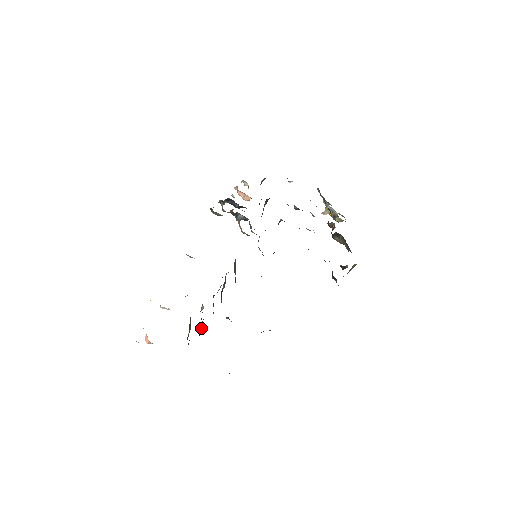
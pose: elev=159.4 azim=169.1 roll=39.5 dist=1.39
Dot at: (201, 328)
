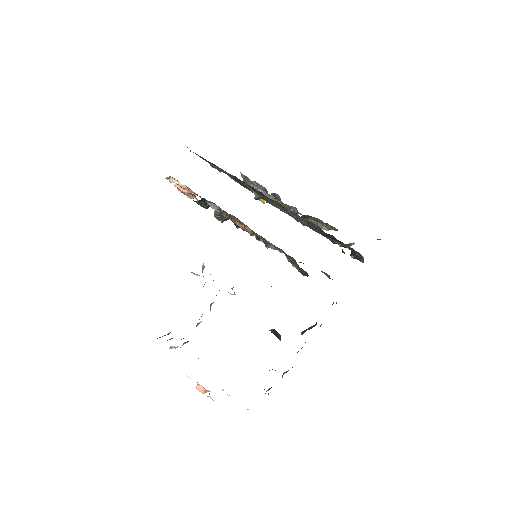
Dot at: occluded
